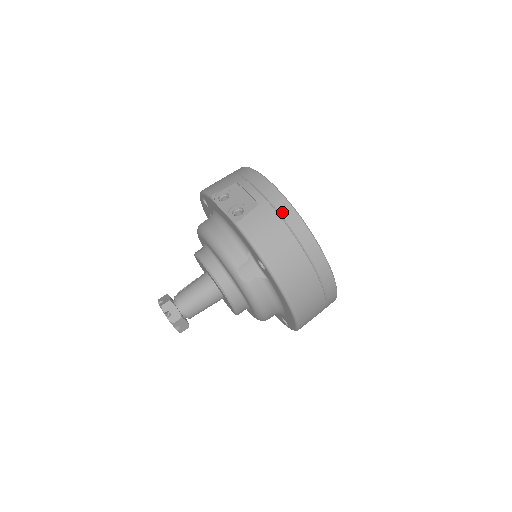
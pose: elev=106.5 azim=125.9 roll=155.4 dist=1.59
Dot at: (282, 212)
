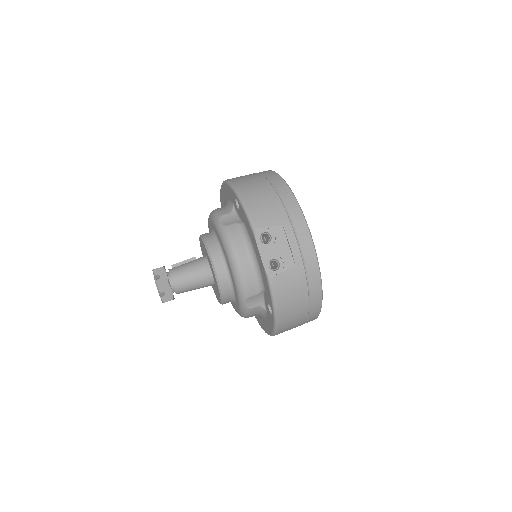
Dot at: (311, 280)
